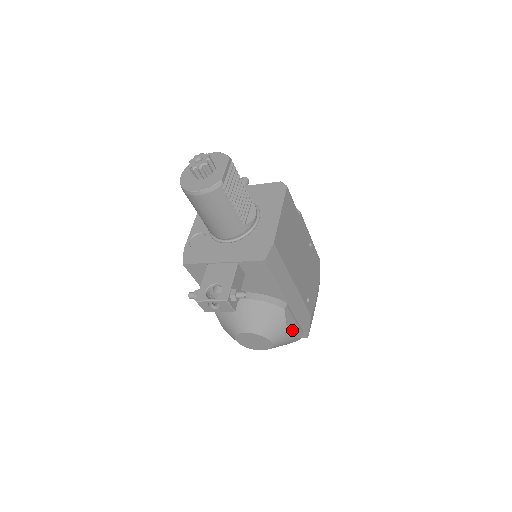
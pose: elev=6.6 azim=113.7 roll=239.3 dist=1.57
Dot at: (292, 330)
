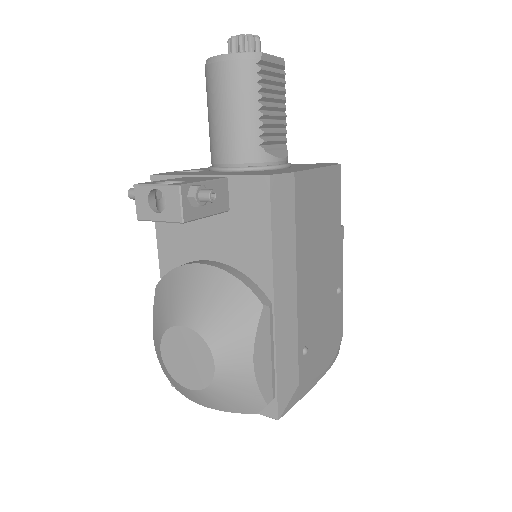
Dot at: (259, 366)
